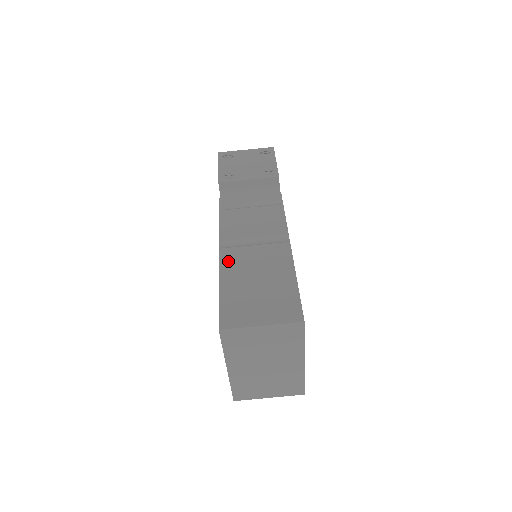
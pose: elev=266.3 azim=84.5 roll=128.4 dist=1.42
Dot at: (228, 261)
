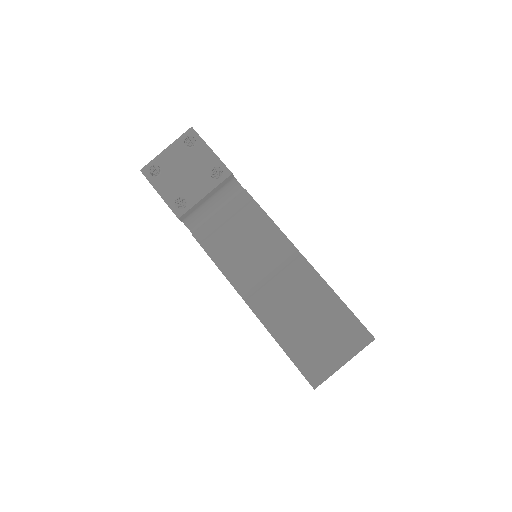
Dot at: (265, 312)
